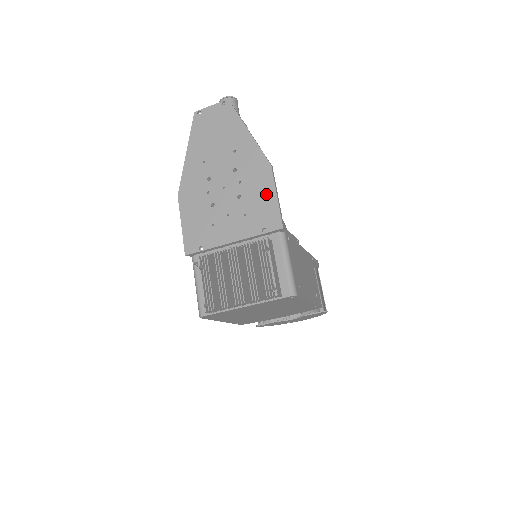
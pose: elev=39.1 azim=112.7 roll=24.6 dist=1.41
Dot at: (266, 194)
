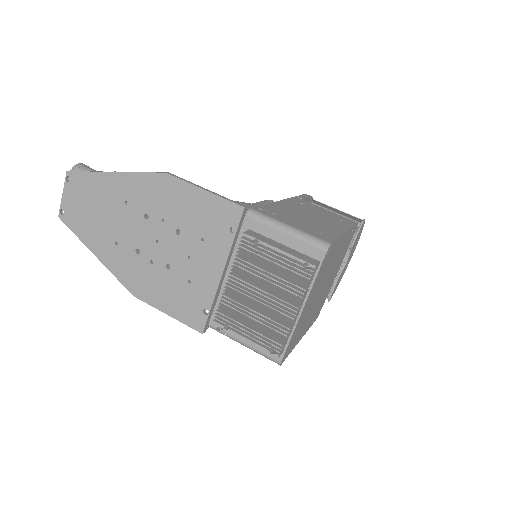
Dot at: (194, 201)
